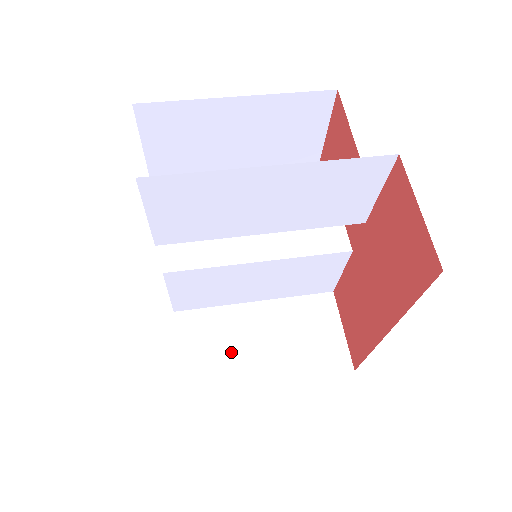
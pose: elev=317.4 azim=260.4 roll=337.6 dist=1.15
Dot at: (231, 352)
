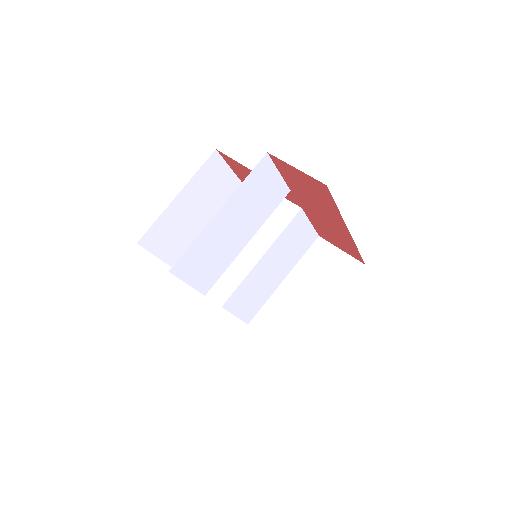
Dot at: (295, 316)
